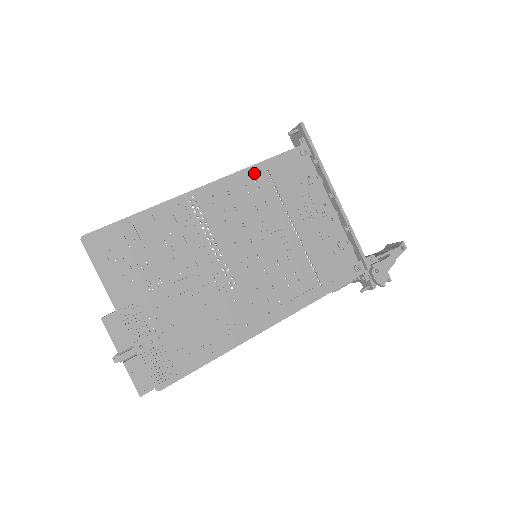
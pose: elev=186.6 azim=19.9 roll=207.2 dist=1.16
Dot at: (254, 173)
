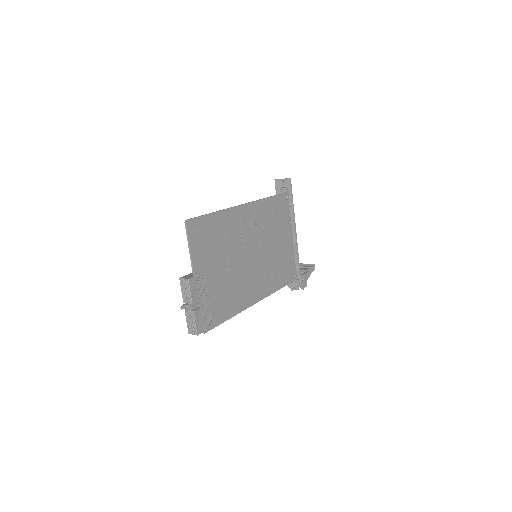
Dot at: (266, 203)
